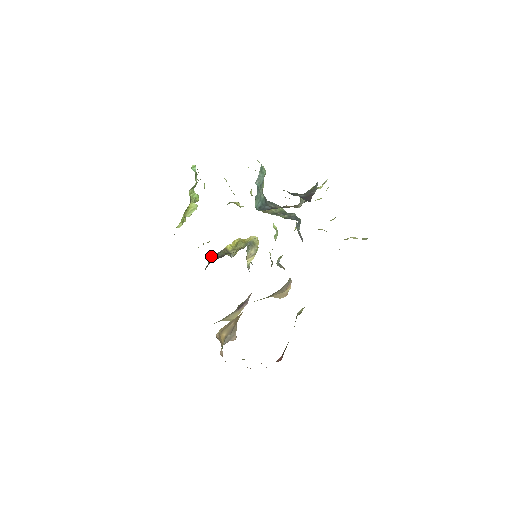
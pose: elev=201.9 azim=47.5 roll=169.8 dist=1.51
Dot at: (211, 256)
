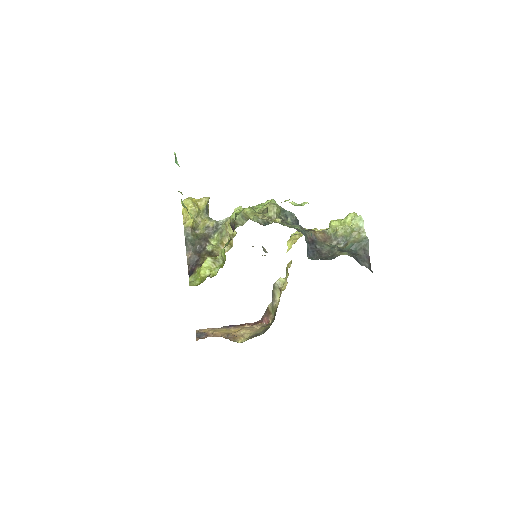
Dot at: (186, 246)
